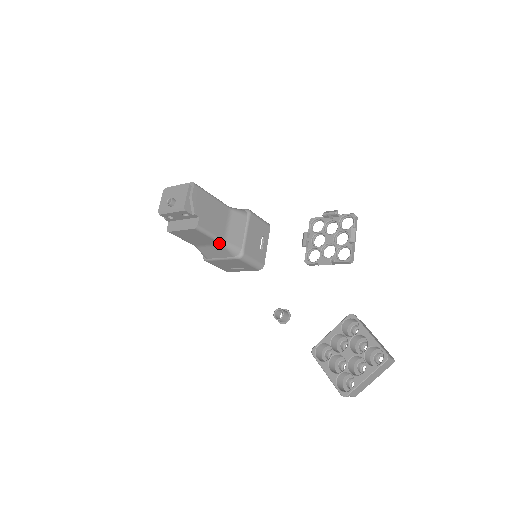
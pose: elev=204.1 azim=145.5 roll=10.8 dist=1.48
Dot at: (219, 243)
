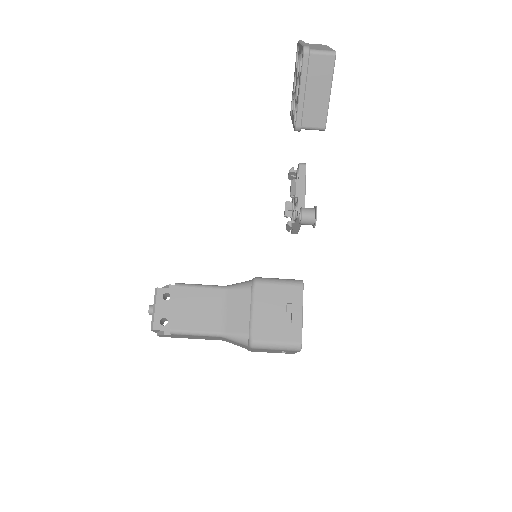
Dot at: (222, 290)
